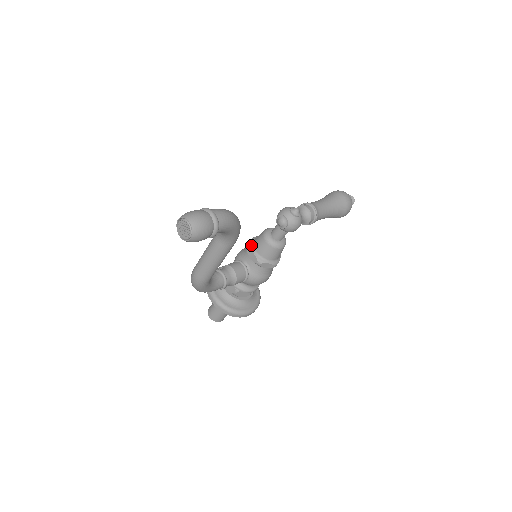
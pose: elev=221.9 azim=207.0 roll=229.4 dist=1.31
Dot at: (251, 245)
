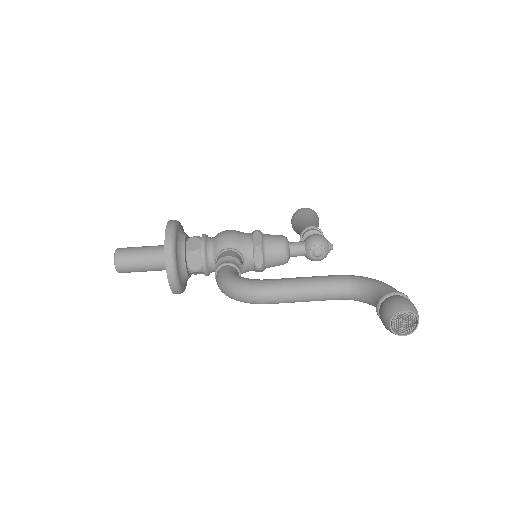
Dot at: (263, 245)
